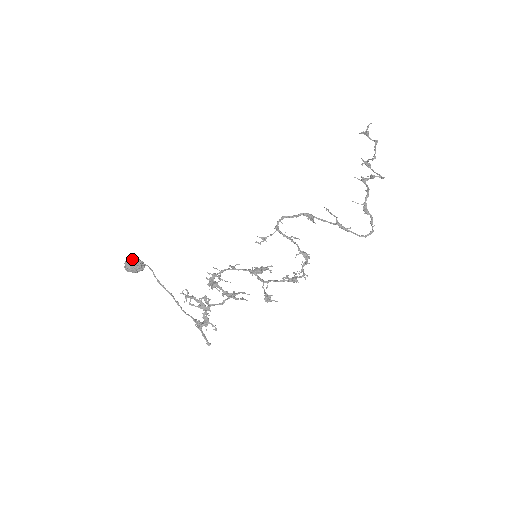
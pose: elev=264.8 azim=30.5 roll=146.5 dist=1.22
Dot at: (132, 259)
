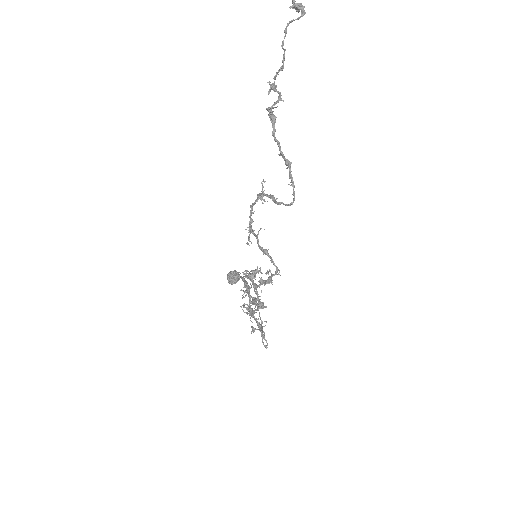
Dot at: (227, 275)
